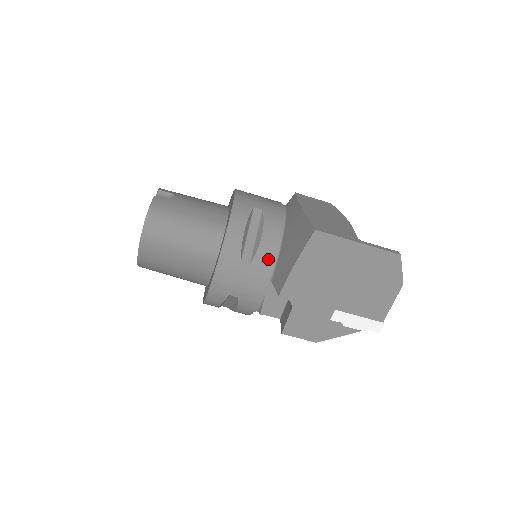
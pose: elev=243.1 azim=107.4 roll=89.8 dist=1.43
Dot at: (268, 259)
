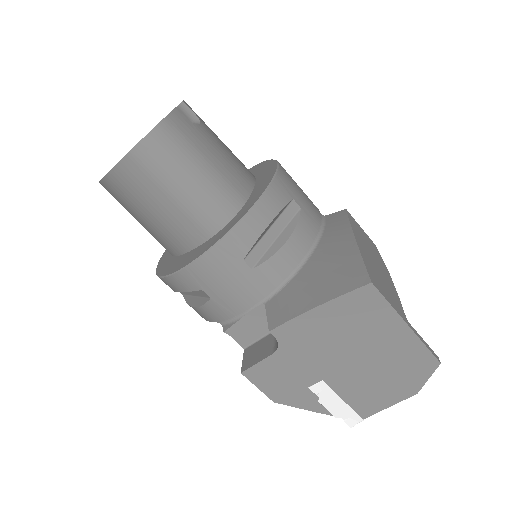
Dot at: (278, 275)
